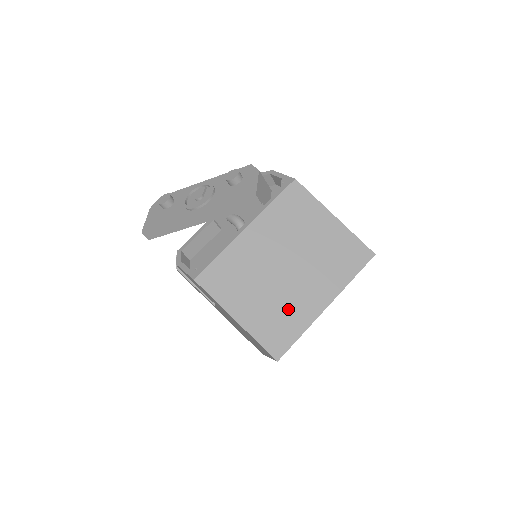
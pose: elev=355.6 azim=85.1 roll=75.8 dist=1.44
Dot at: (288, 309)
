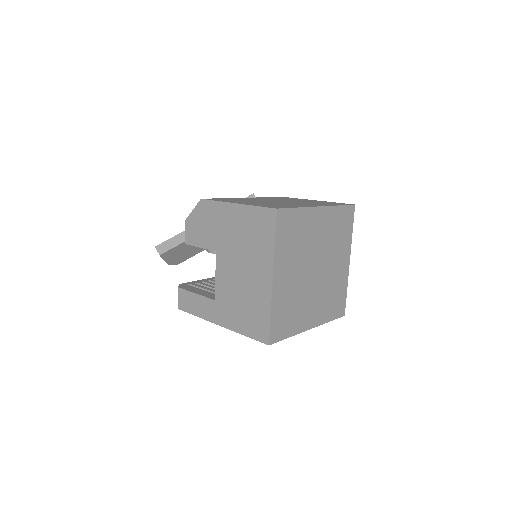
Dot at: occluded
